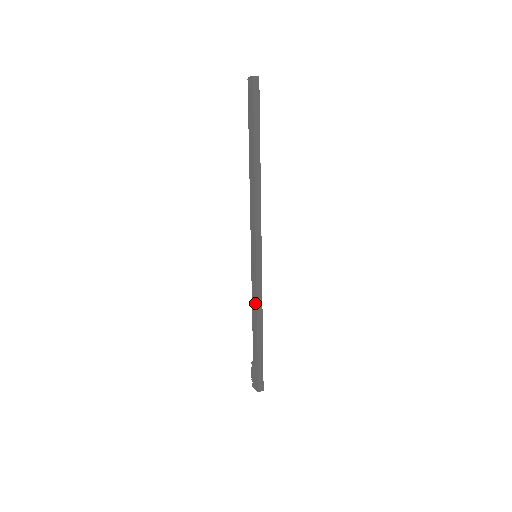
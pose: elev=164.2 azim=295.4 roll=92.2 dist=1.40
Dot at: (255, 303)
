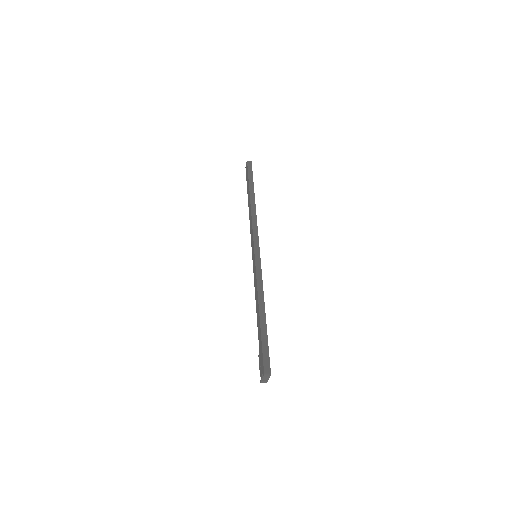
Dot at: (256, 288)
